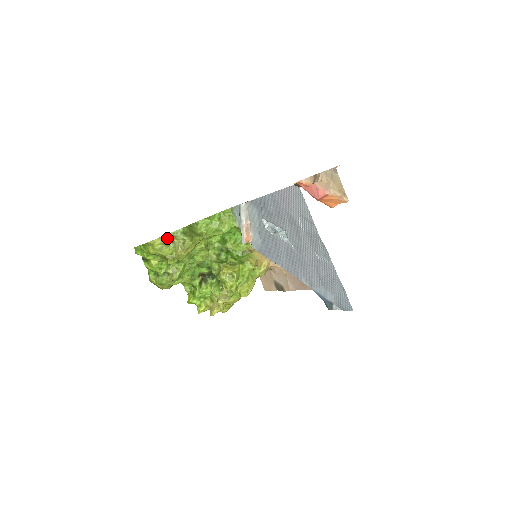
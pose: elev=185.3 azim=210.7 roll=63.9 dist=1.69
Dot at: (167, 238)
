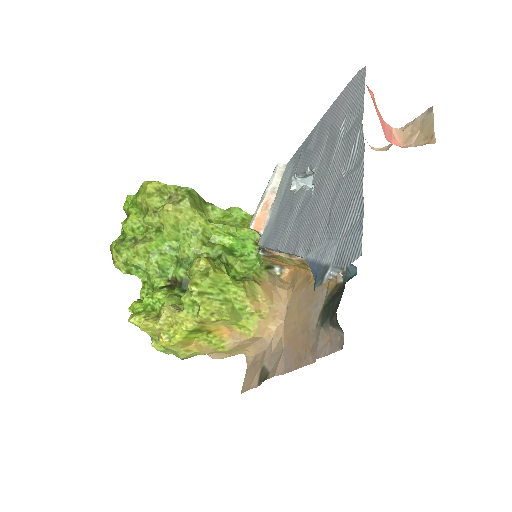
Dot at: (167, 189)
